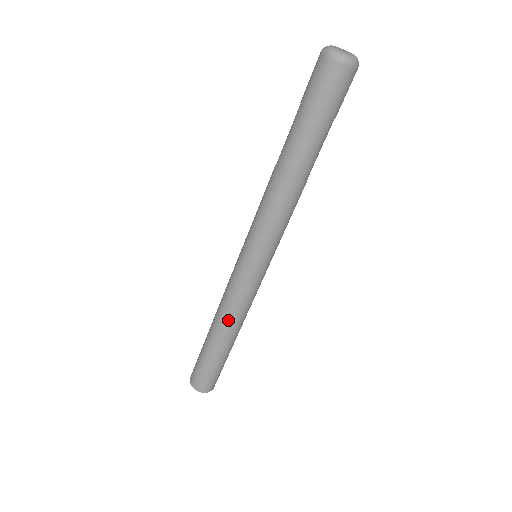
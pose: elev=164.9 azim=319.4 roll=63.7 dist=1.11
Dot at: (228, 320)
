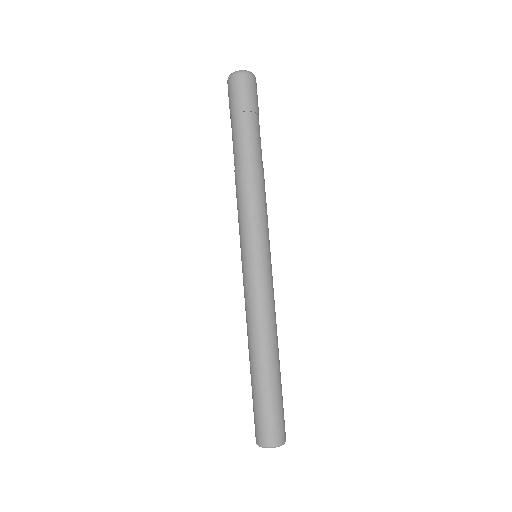
Dot at: (250, 330)
